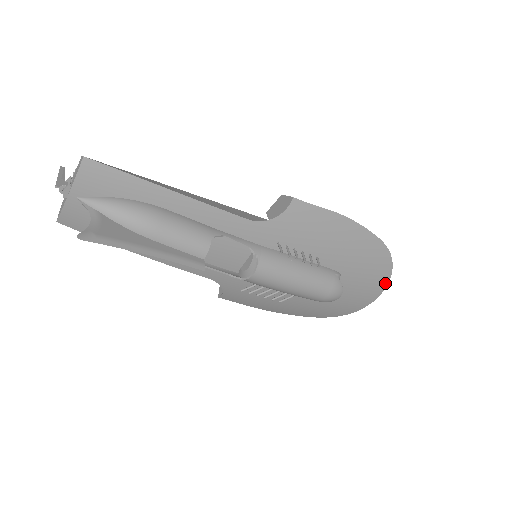
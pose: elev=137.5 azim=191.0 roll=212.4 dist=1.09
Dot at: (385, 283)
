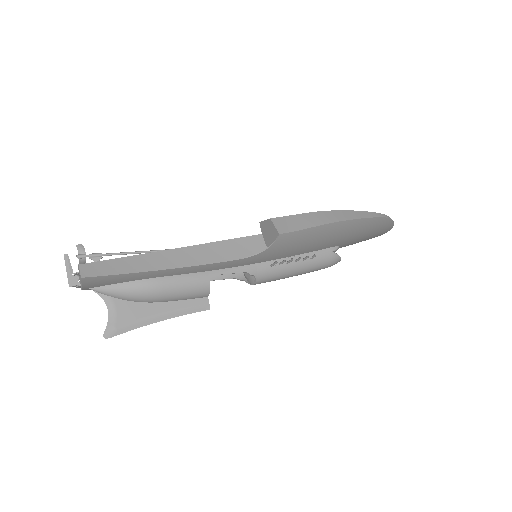
Dot at: (388, 230)
